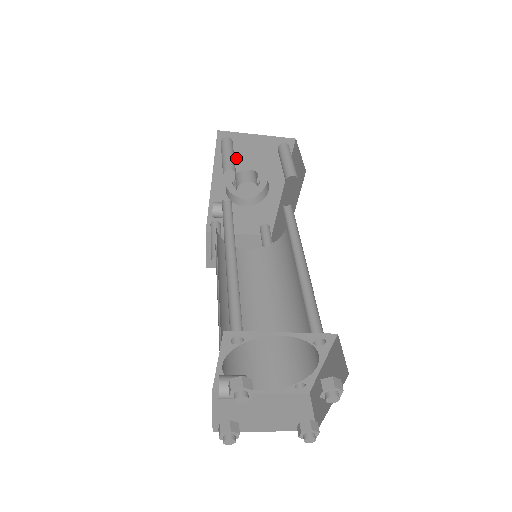
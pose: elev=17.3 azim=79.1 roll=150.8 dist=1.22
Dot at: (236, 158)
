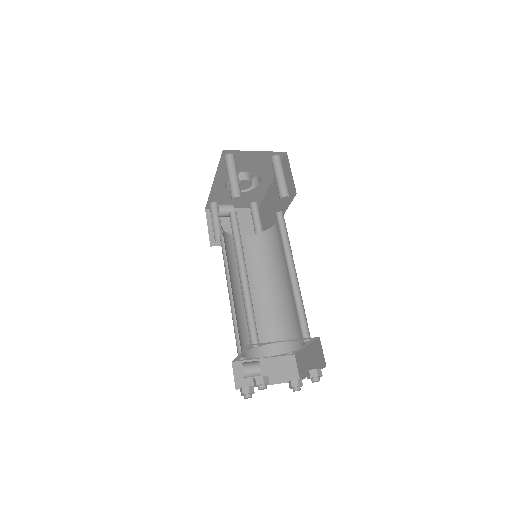
Dot at: (236, 165)
